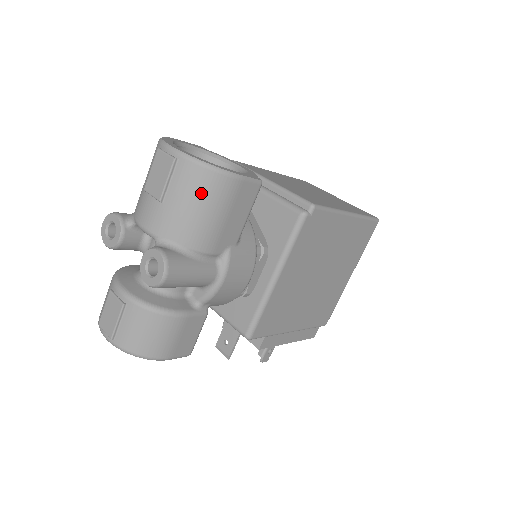
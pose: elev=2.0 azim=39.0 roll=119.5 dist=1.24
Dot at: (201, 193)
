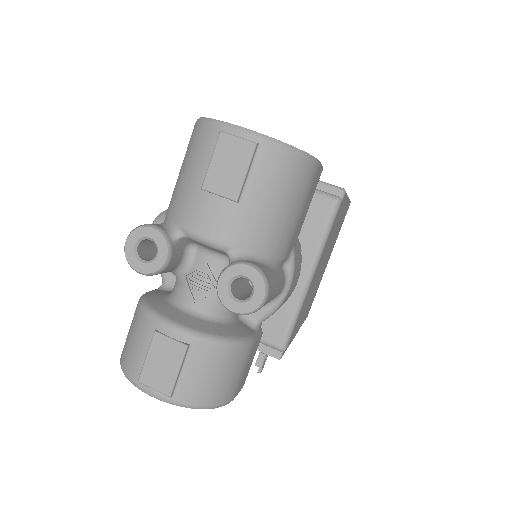
Dot at: (287, 185)
